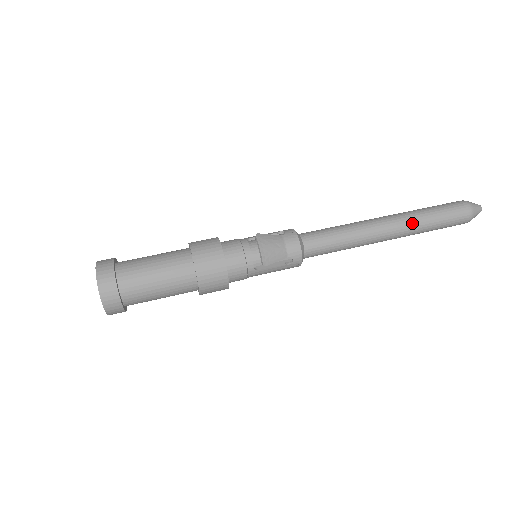
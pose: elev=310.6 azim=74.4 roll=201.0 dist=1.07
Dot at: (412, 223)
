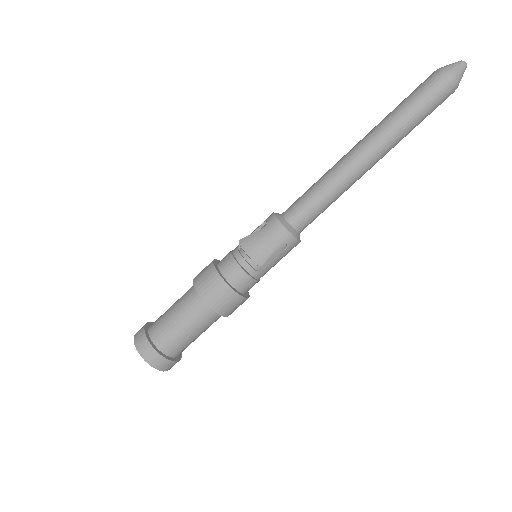
Dot at: (387, 134)
